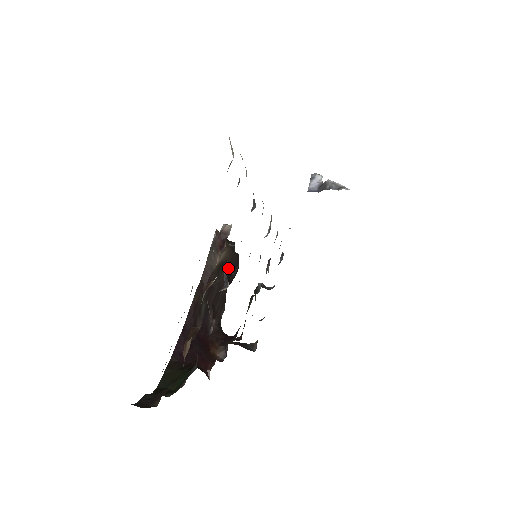
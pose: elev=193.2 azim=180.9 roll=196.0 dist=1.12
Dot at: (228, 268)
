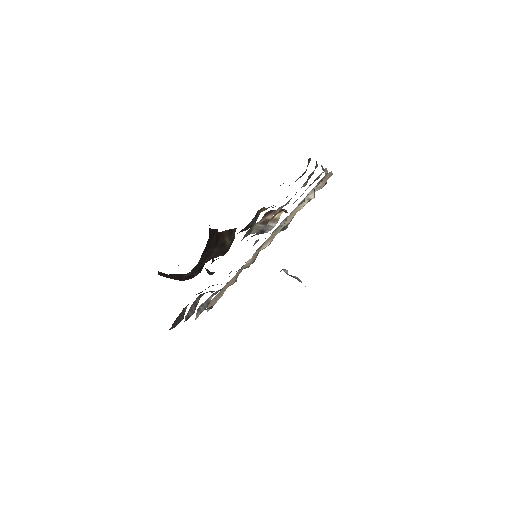
Dot at: (220, 253)
